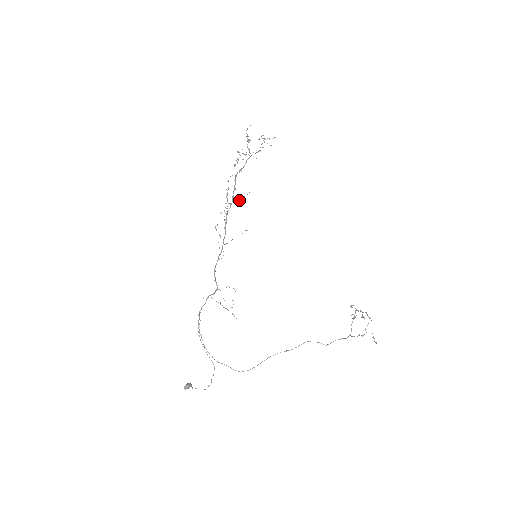
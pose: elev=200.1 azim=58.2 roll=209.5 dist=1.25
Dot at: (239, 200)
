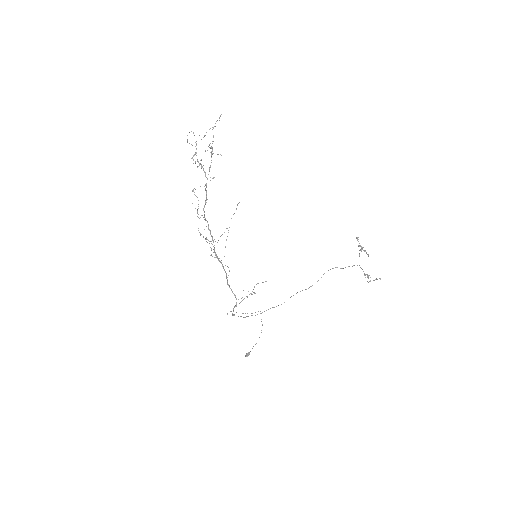
Dot at: occluded
